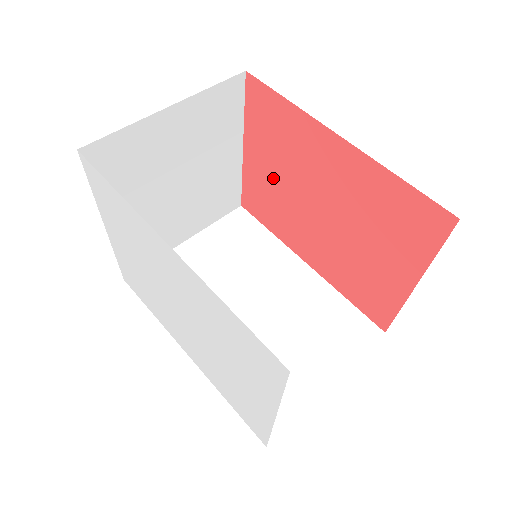
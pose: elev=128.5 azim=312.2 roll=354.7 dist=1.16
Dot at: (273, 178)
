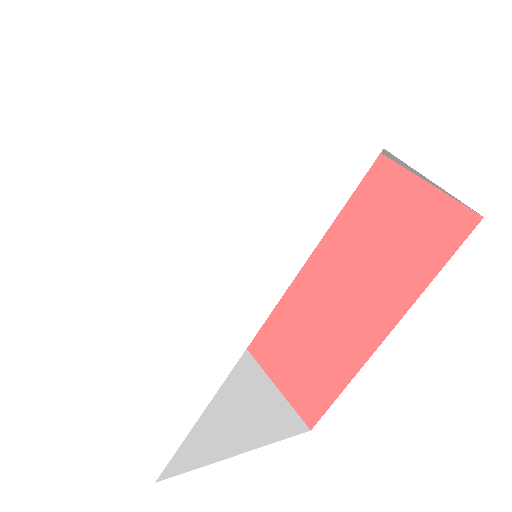
Dot at: (282, 325)
